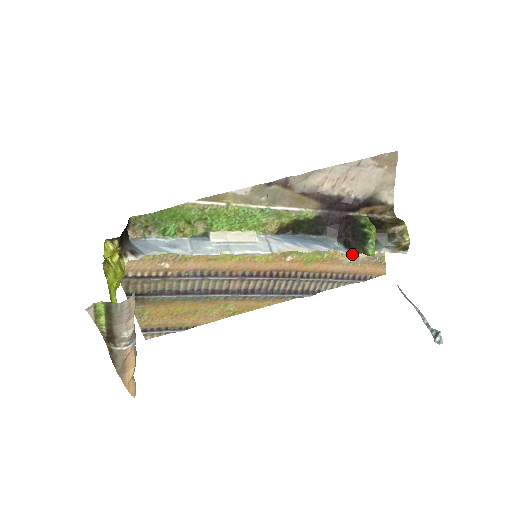
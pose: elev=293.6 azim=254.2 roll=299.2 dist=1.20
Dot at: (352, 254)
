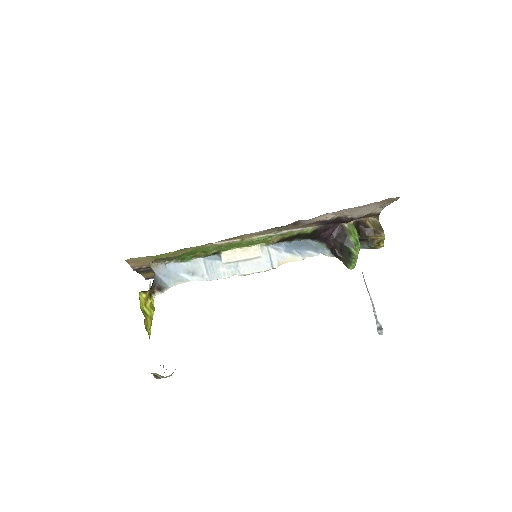
Dot at: occluded
